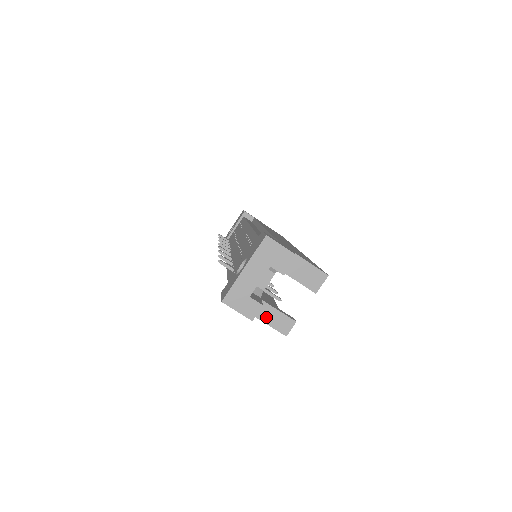
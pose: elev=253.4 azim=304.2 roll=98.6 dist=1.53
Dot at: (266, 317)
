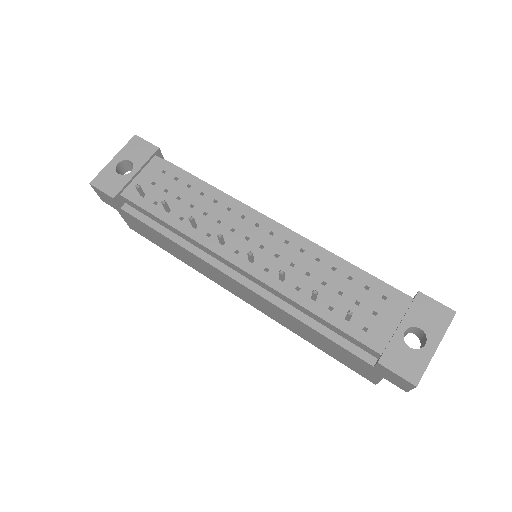
Dot at: occluded
